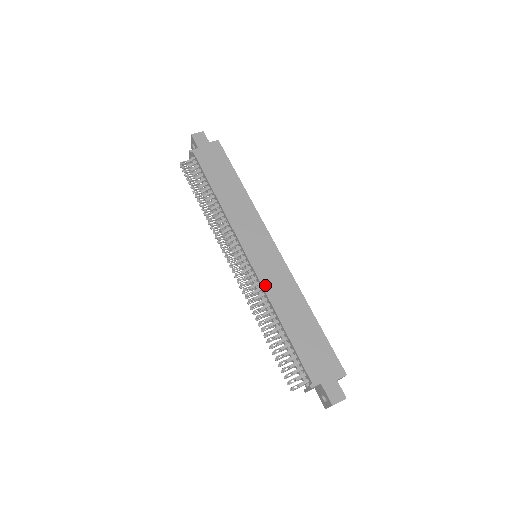
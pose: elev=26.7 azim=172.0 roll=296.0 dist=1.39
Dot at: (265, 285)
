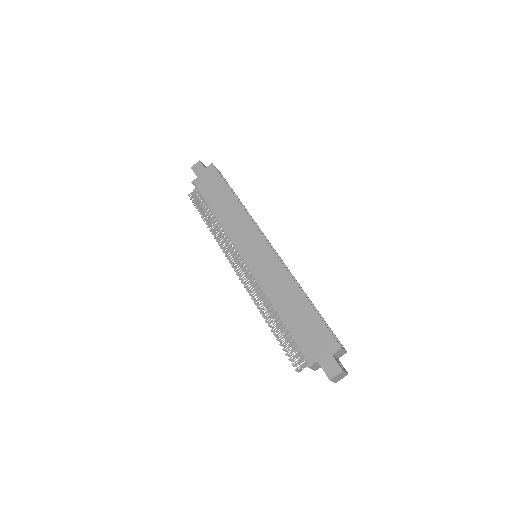
Dot at: (261, 282)
